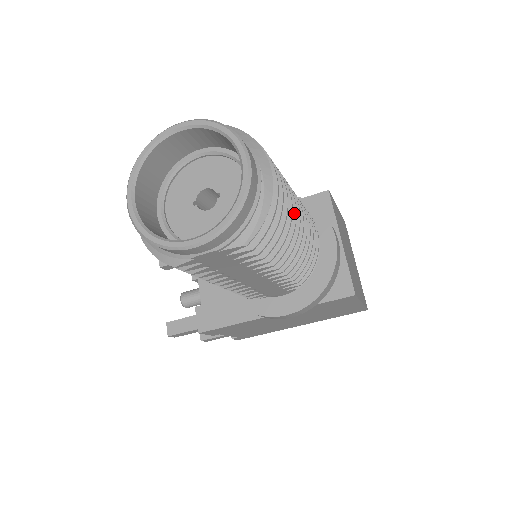
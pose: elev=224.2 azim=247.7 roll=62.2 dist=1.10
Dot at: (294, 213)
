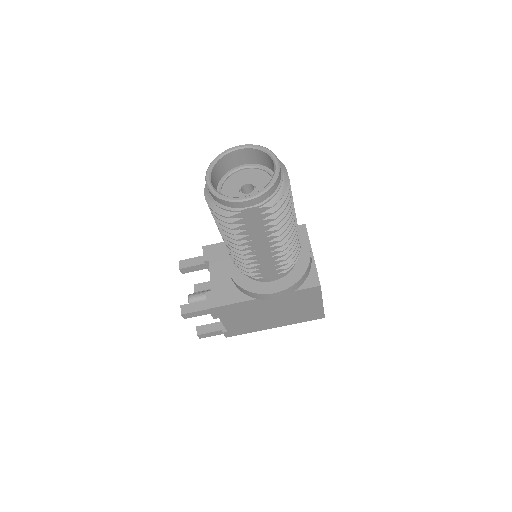
Dot at: (293, 209)
